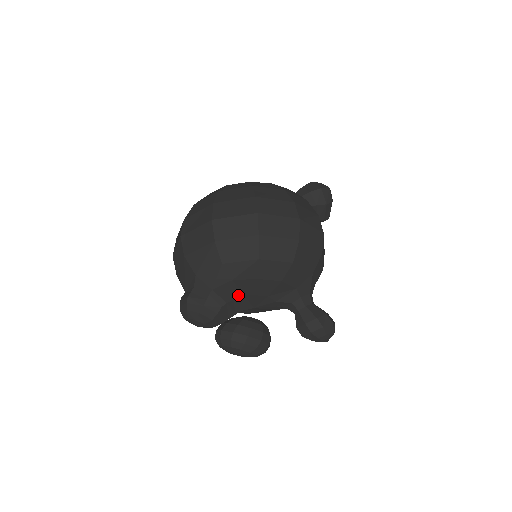
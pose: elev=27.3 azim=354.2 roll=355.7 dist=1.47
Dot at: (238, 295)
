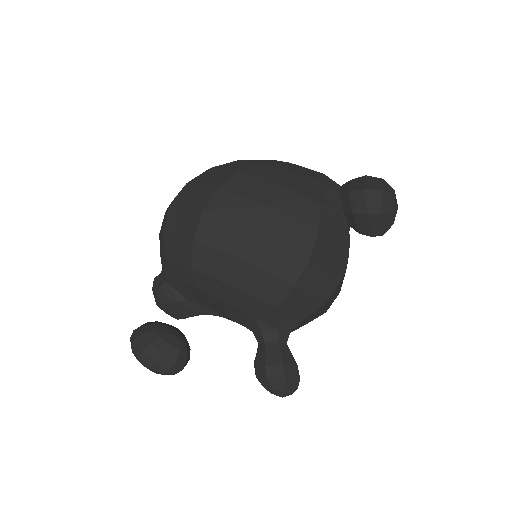
Dot at: (192, 297)
